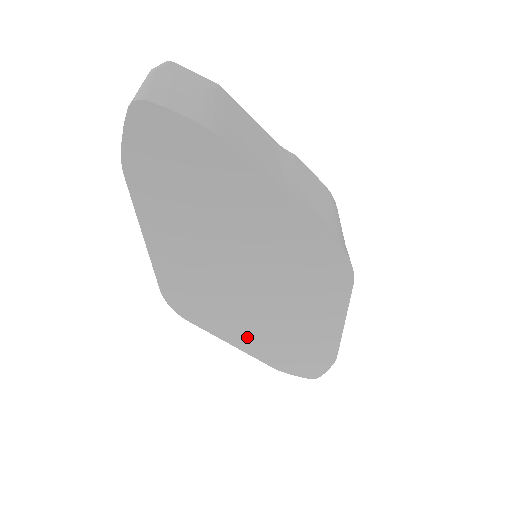
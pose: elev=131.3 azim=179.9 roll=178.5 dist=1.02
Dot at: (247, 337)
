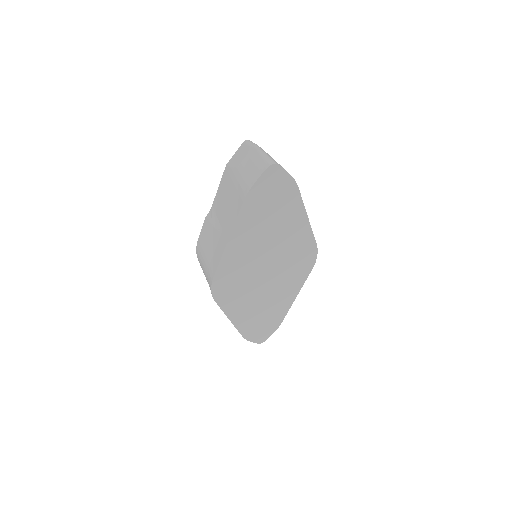
Dot at: (241, 312)
